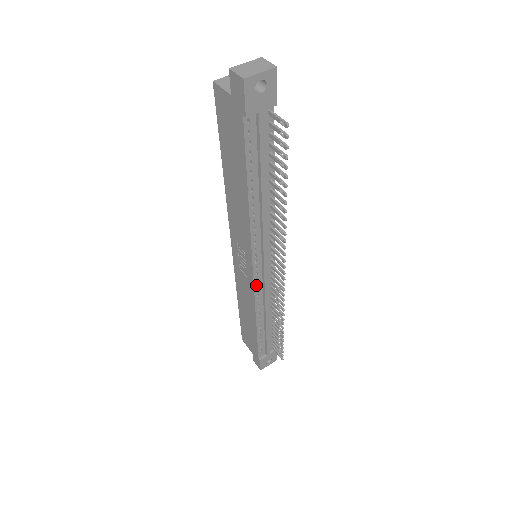
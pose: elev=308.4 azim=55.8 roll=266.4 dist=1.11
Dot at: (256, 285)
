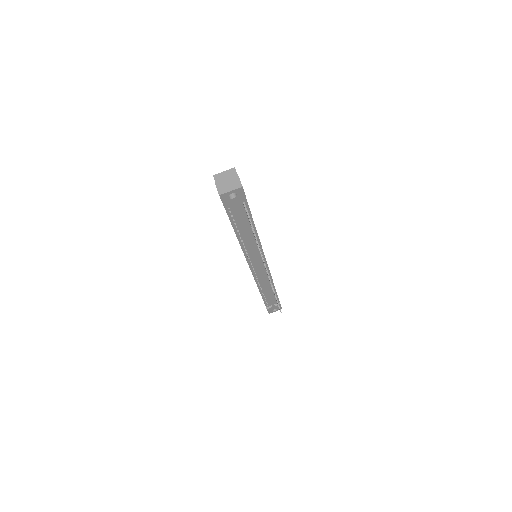
Dot at: (254, 274)
